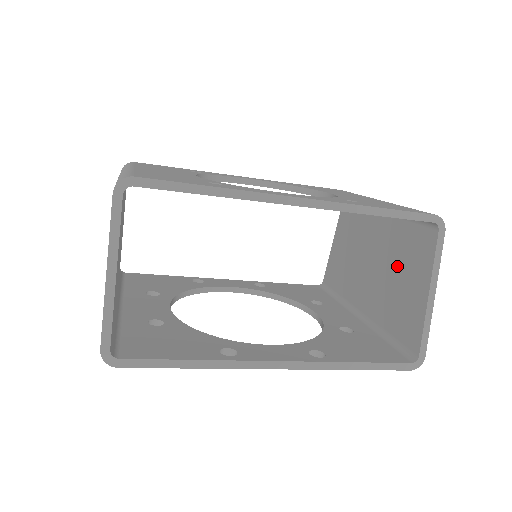
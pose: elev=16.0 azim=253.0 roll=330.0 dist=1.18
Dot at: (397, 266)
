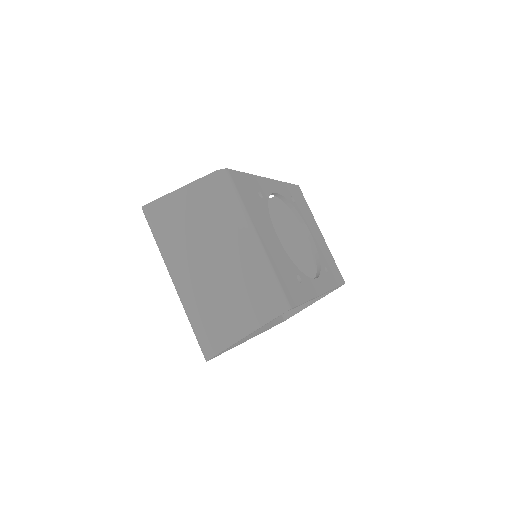
Dot at: (305, 273)
